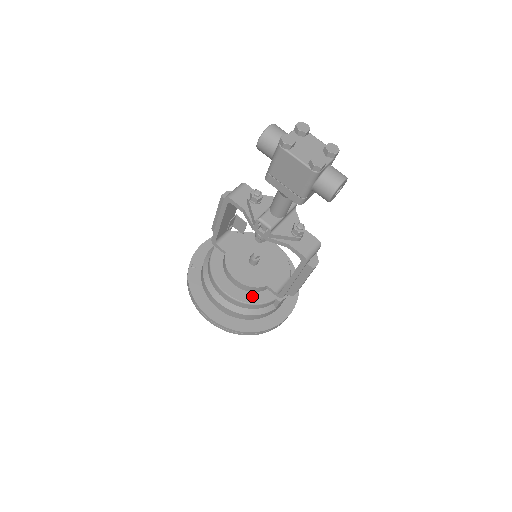
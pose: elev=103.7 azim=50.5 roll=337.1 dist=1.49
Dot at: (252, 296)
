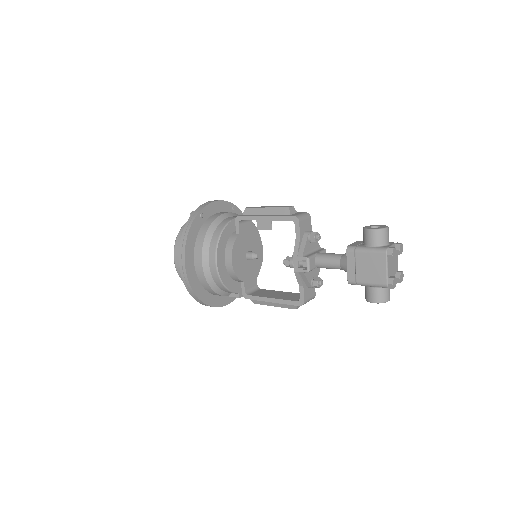
Dot at: (229, 280)
